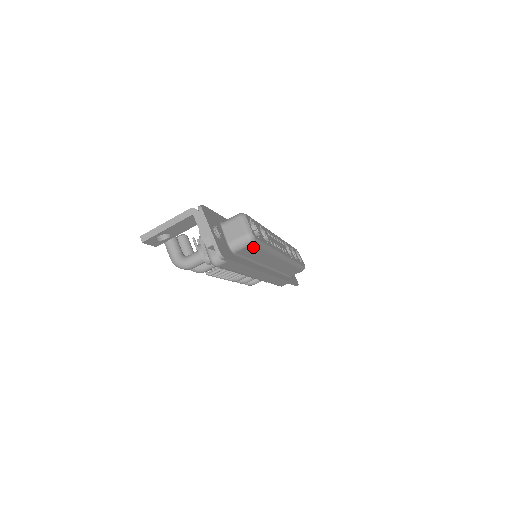
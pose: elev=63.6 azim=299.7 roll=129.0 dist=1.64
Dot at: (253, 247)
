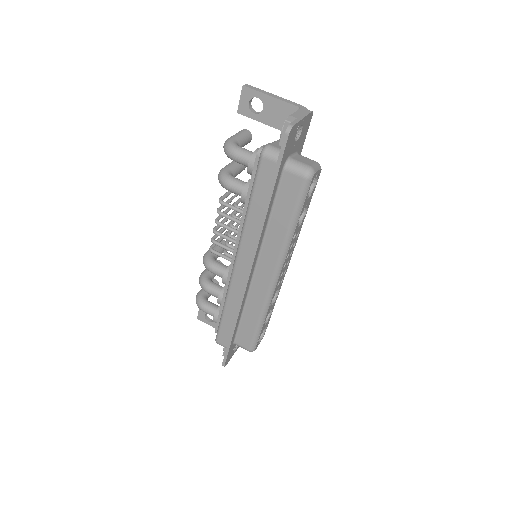
Dot at: (298, 189)
